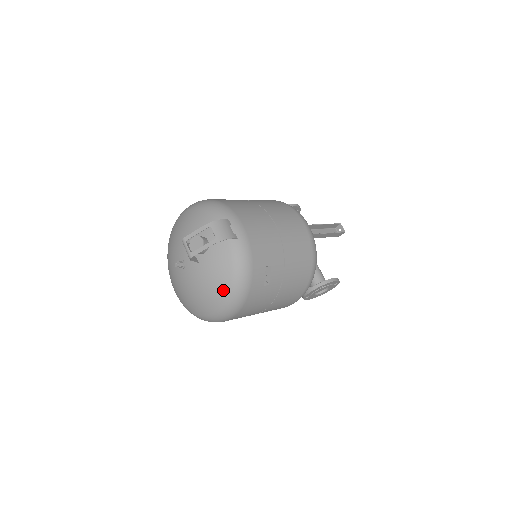
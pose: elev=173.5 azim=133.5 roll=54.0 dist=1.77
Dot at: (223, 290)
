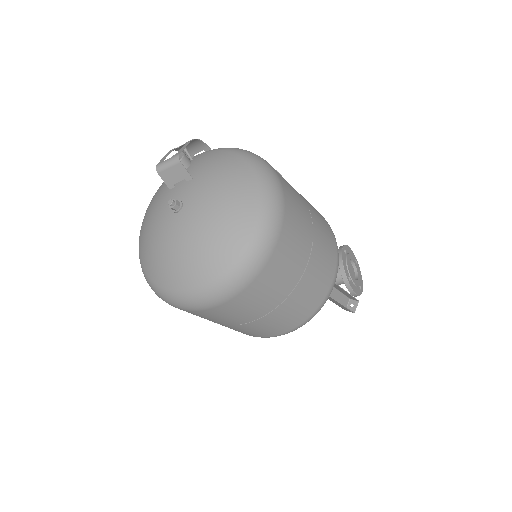
Dot at: (241, 165)
